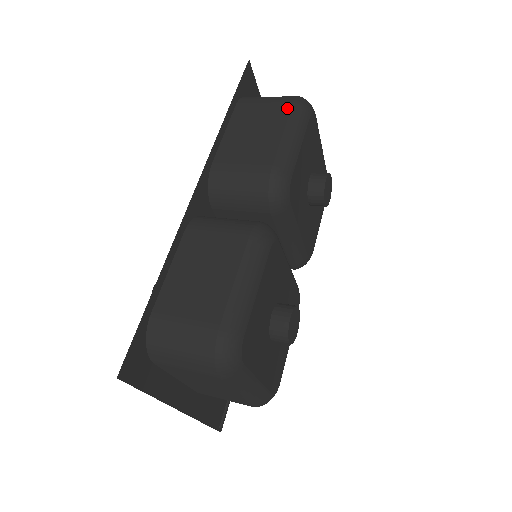
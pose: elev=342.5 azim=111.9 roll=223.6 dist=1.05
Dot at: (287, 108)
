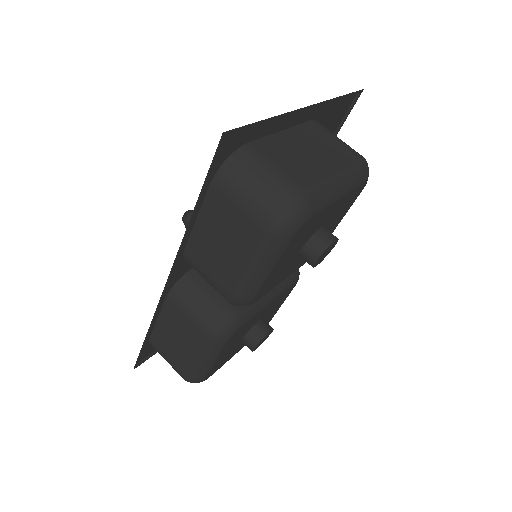
Dot at: (259, 235)
